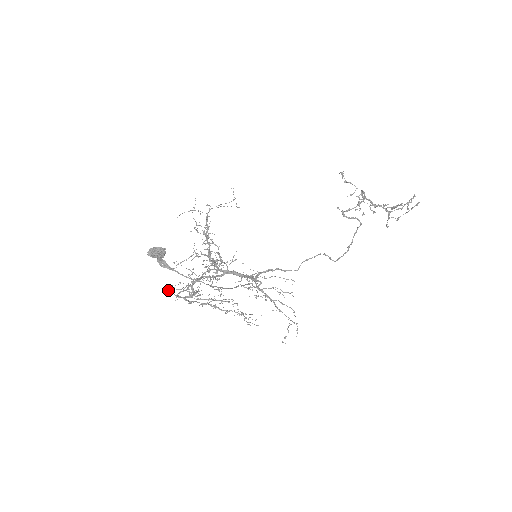
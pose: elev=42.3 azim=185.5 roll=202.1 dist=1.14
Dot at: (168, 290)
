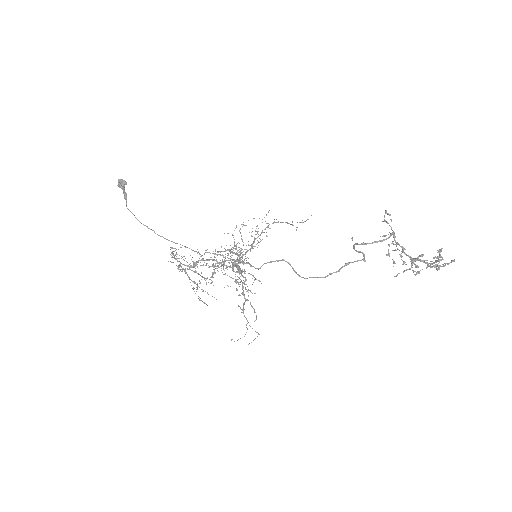
Dot at: occluded
